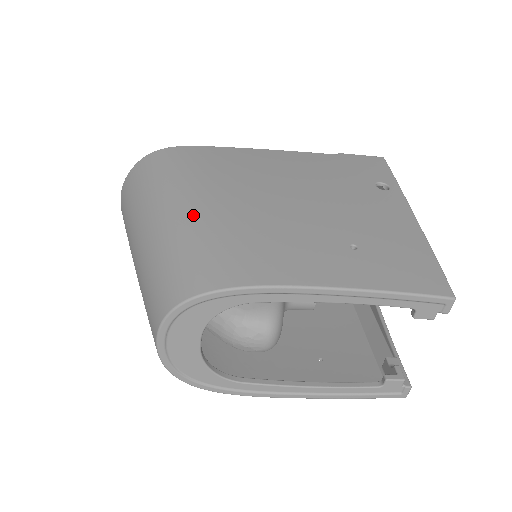
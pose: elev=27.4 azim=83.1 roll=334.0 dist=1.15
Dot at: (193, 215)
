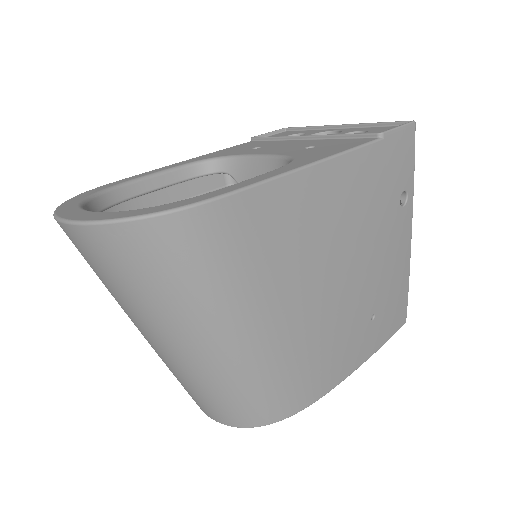
Dot at: (262, 349)
